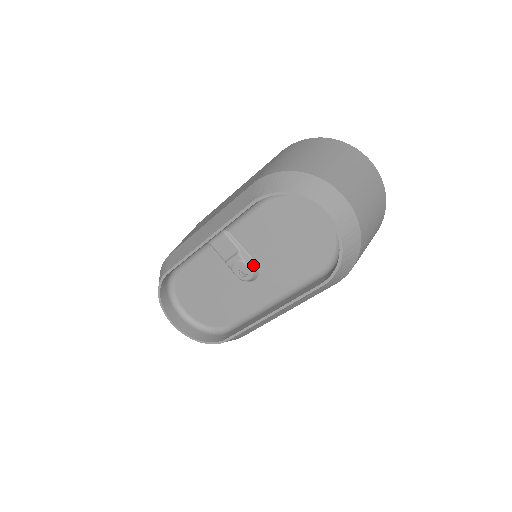
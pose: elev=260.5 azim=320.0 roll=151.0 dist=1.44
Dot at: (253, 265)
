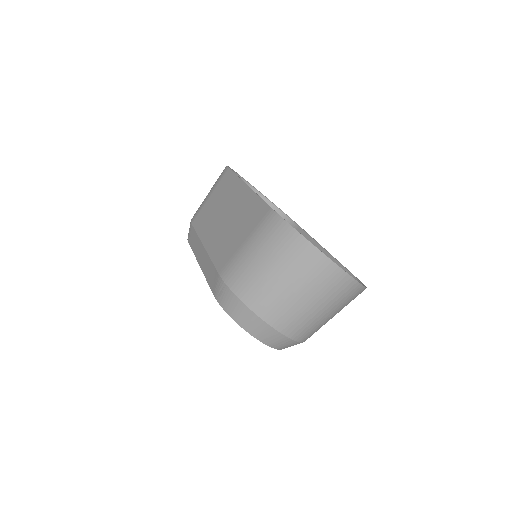
Dot at: occluded
